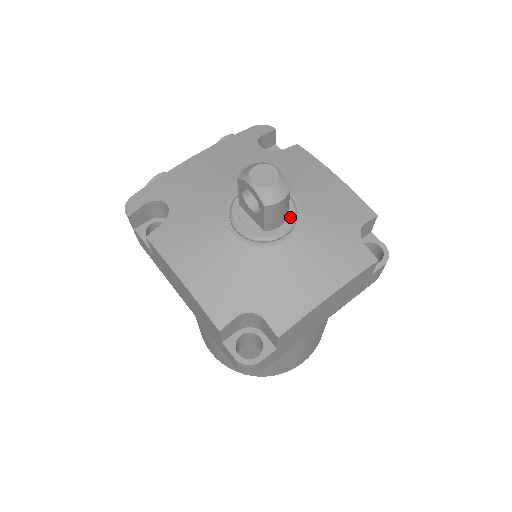
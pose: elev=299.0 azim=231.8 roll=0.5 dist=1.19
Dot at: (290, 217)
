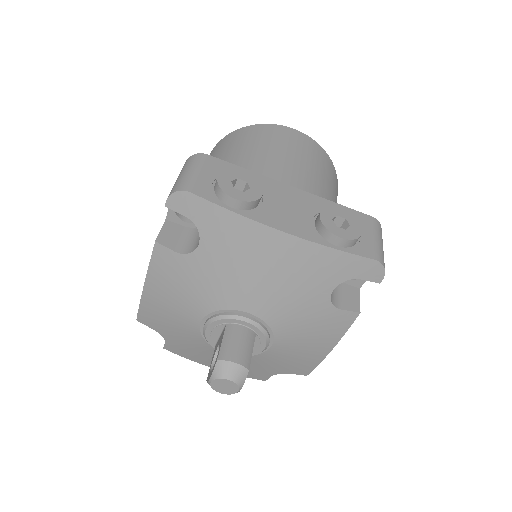
Dot at: occluded
